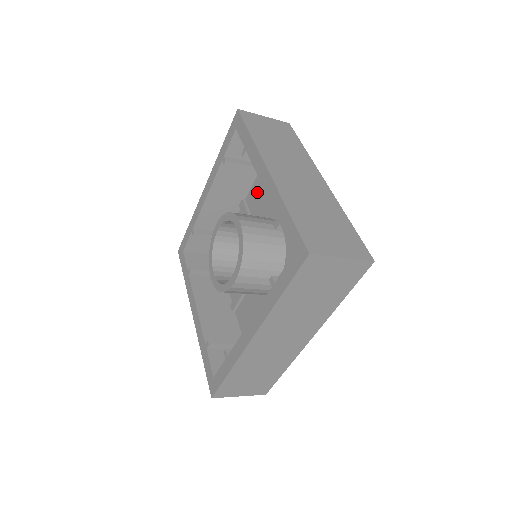
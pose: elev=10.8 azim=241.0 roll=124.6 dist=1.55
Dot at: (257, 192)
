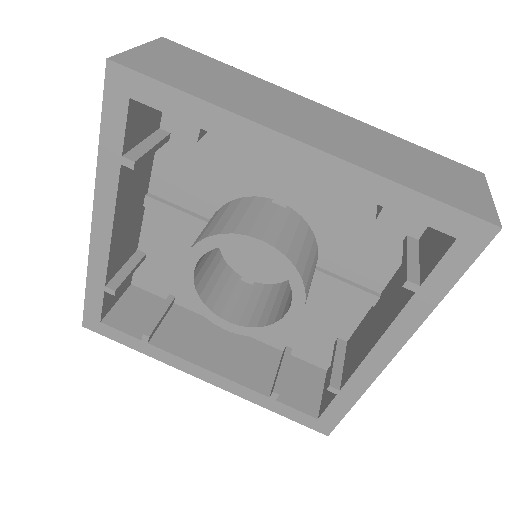
Dot at: occluded
